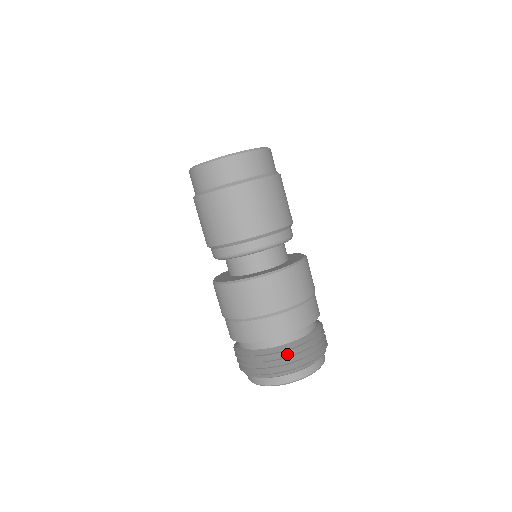
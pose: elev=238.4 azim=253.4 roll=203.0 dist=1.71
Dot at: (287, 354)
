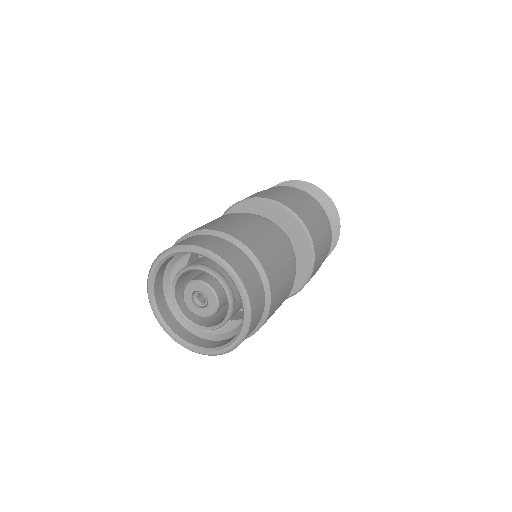
Dot at: occluded
